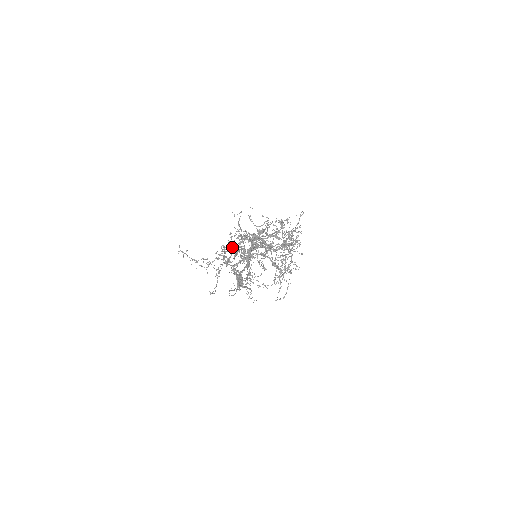
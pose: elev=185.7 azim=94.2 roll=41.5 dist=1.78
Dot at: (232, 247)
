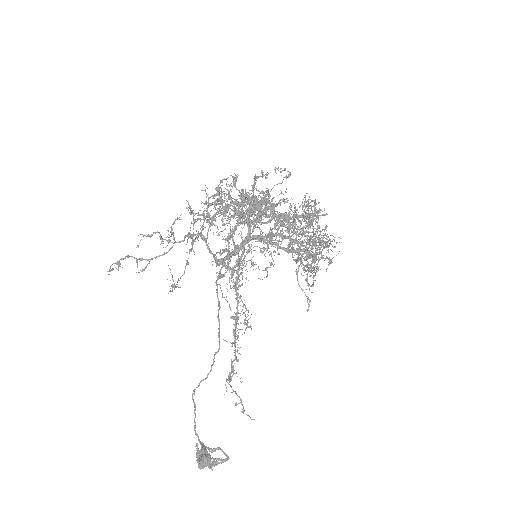
Dot at: (220, 201)
